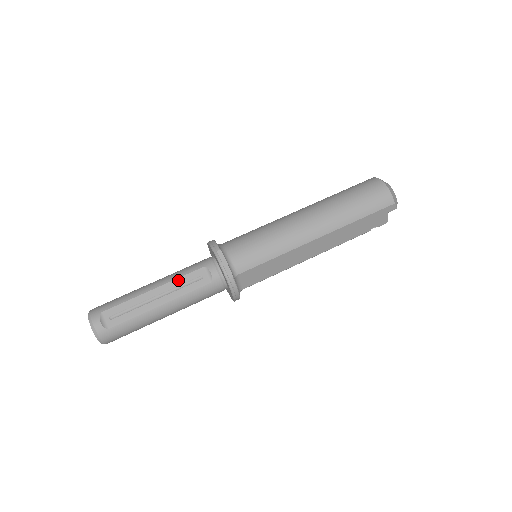
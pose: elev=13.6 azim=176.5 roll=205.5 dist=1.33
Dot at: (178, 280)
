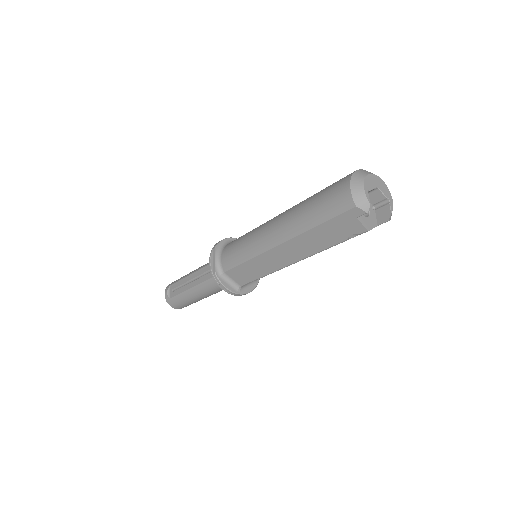
Dot at: (202, 270)
